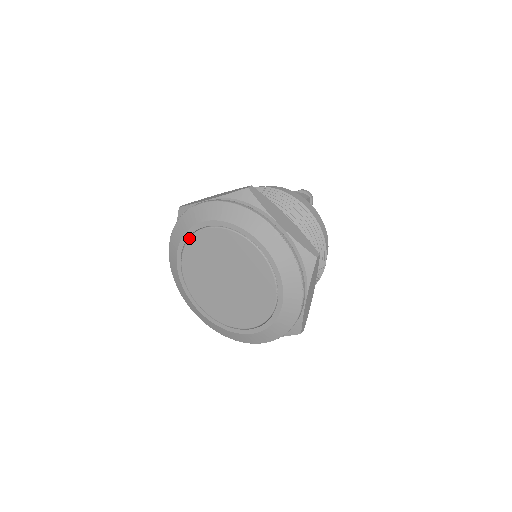
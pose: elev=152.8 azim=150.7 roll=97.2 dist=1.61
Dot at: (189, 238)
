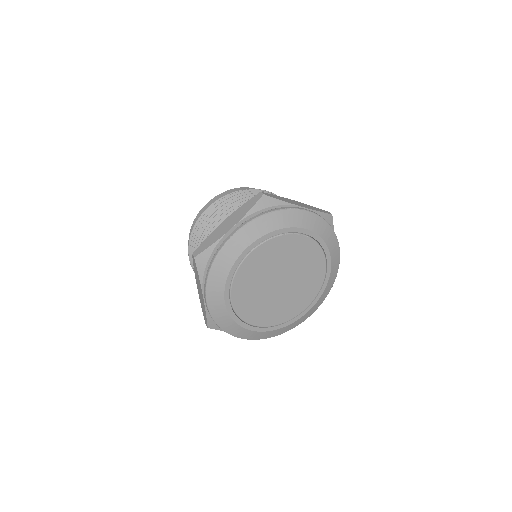
Dot at: (280, 235)
